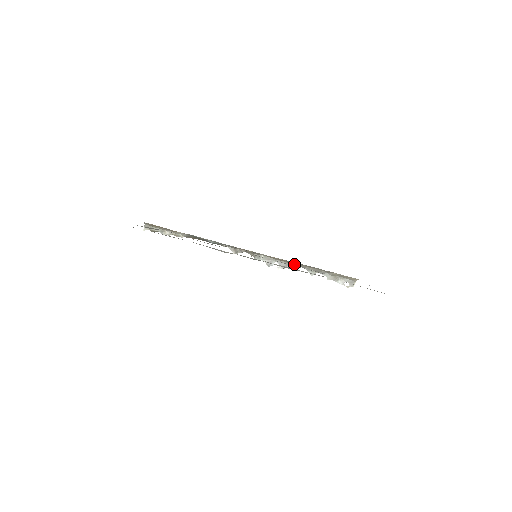
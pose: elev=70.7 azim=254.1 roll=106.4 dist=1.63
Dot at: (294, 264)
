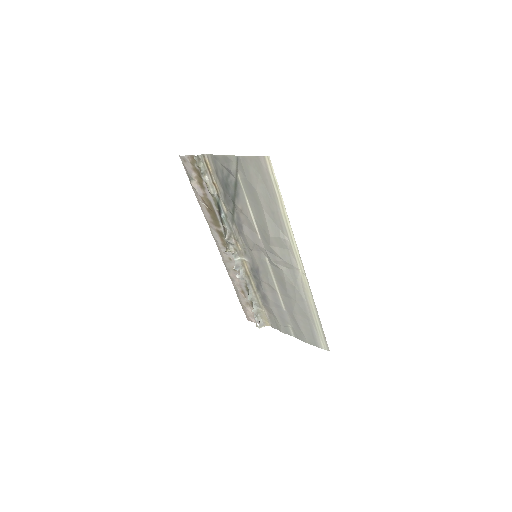
Dot at: (248, 282)
